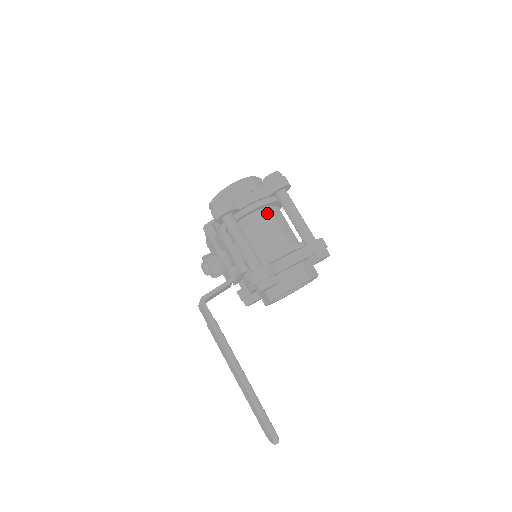
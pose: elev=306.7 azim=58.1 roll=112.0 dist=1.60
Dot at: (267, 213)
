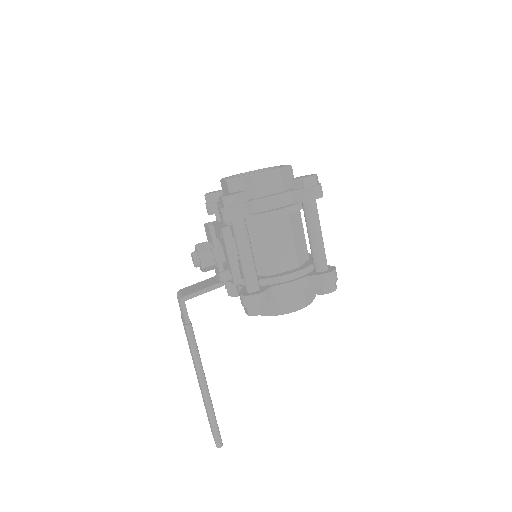
Dot at: (285, 222)
